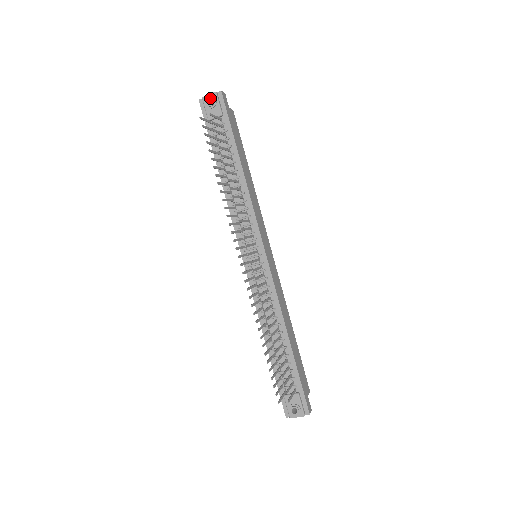
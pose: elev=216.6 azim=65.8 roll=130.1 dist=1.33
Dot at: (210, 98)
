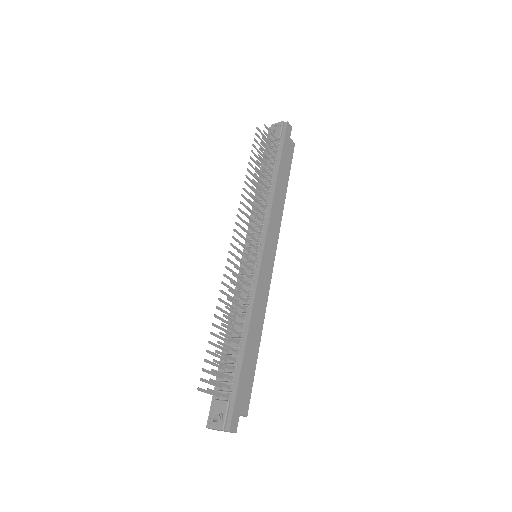
Dot at: (276, 124)
